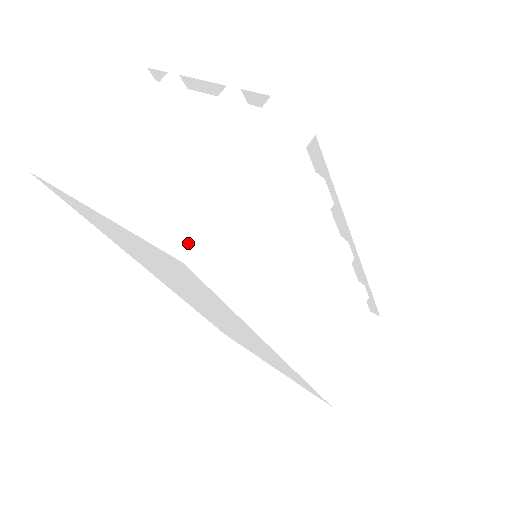
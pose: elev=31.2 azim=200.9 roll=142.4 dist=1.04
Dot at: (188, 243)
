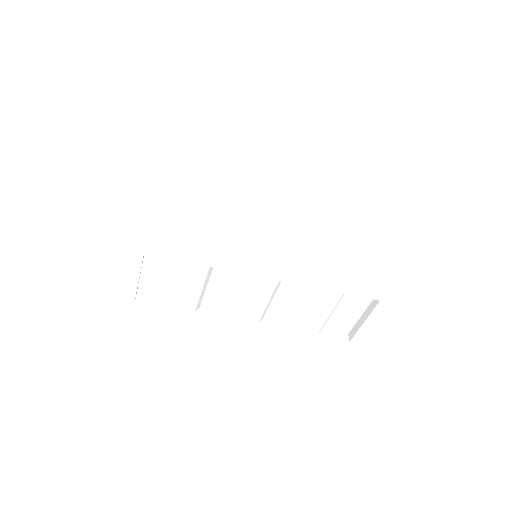
Dot at: (113, 305)
